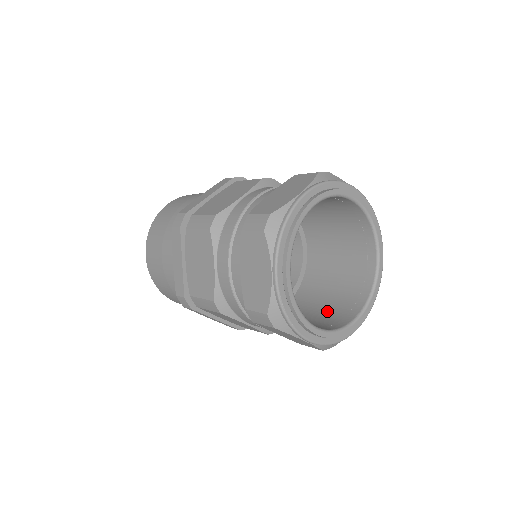
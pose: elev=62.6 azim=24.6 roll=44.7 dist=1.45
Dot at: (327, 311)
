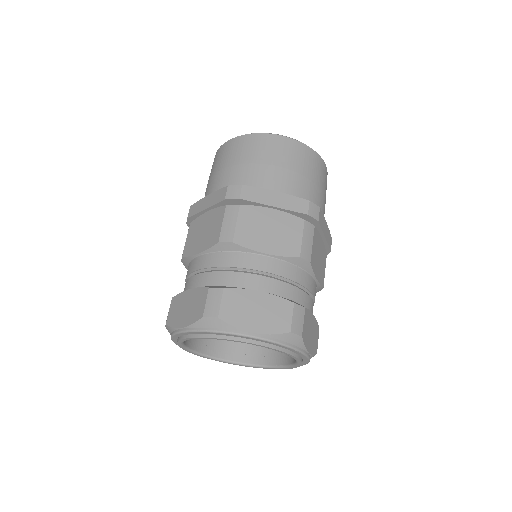
Dot at: occluded
